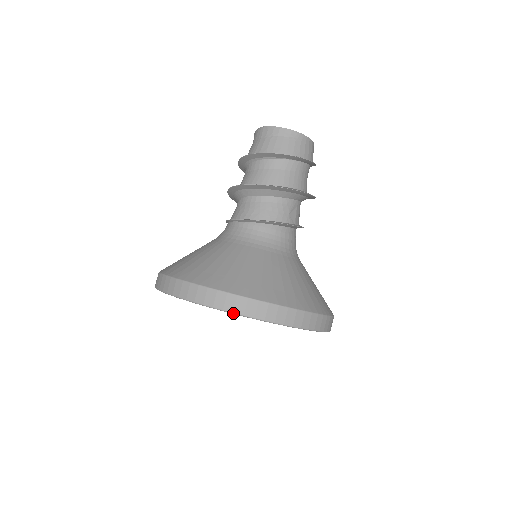
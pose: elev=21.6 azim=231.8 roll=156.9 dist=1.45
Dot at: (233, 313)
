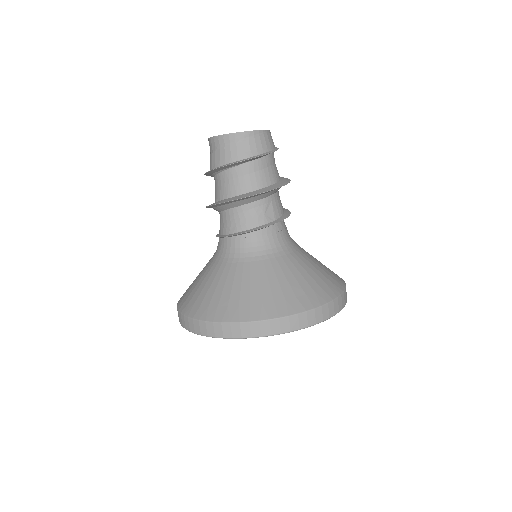
Dot at: (232, 338)
